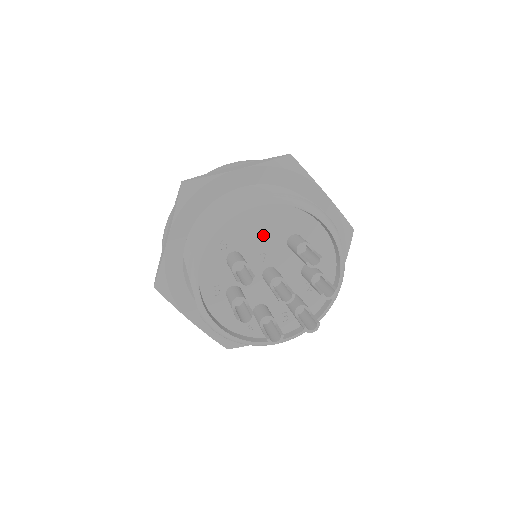
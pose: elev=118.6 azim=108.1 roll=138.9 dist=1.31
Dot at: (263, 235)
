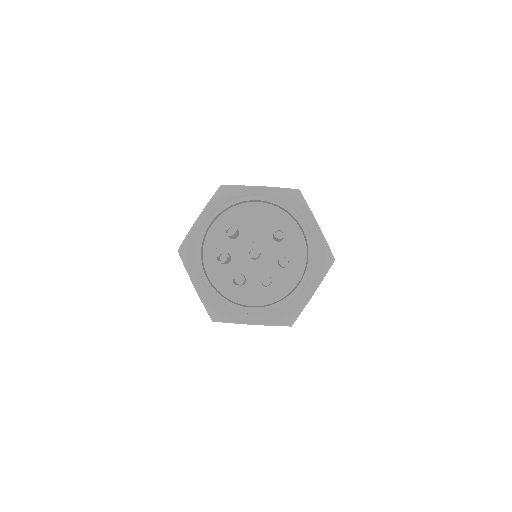
Dot at: (258, 223)
